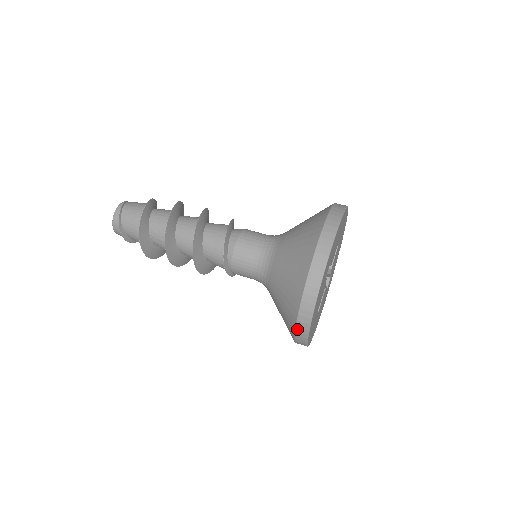
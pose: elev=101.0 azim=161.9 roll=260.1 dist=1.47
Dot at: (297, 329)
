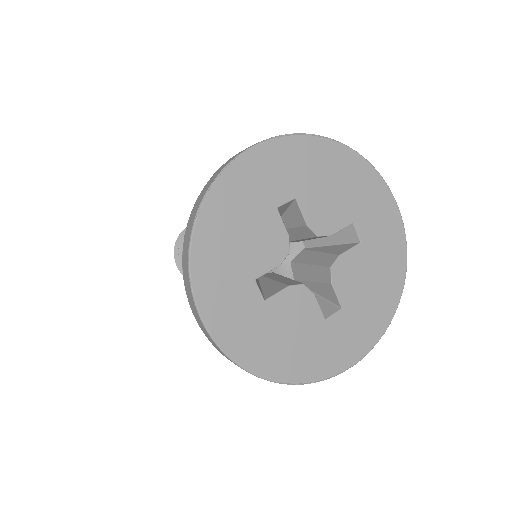
Dot at: occluded
